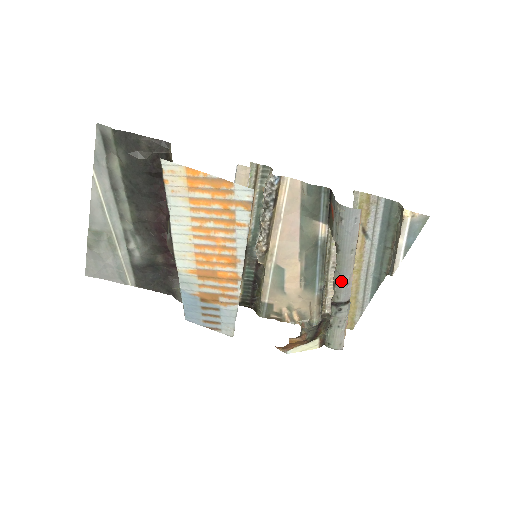
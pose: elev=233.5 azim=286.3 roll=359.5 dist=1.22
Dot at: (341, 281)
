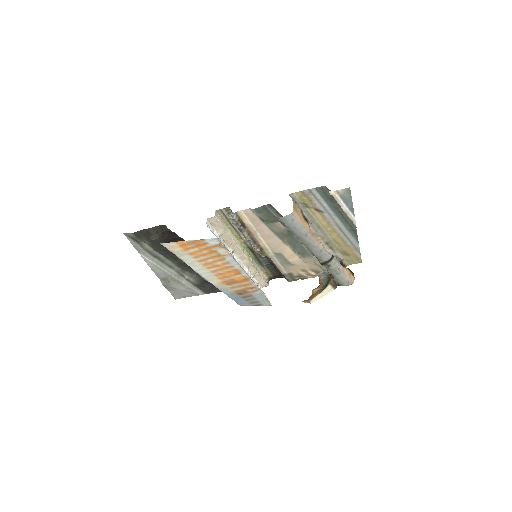
Dot at: (315, 252)
